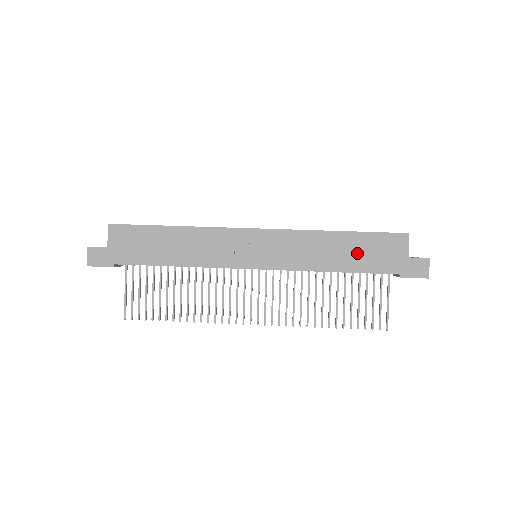
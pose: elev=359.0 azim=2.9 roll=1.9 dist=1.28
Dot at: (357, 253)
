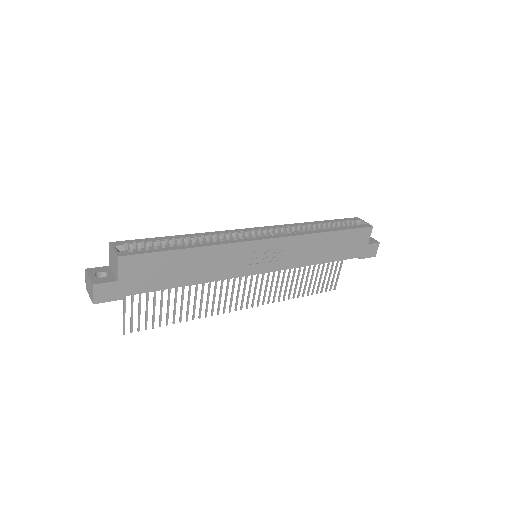
Dot at: (338, 247)
